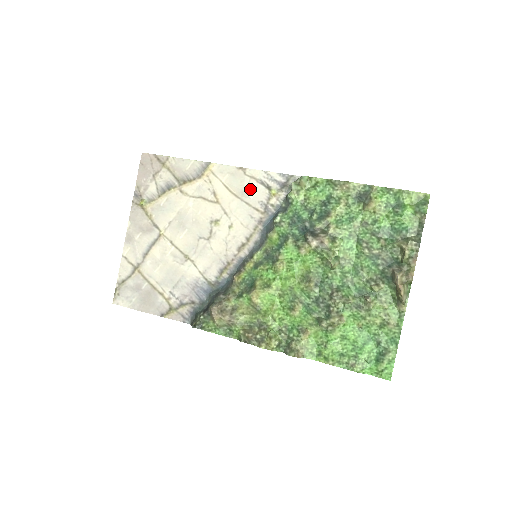
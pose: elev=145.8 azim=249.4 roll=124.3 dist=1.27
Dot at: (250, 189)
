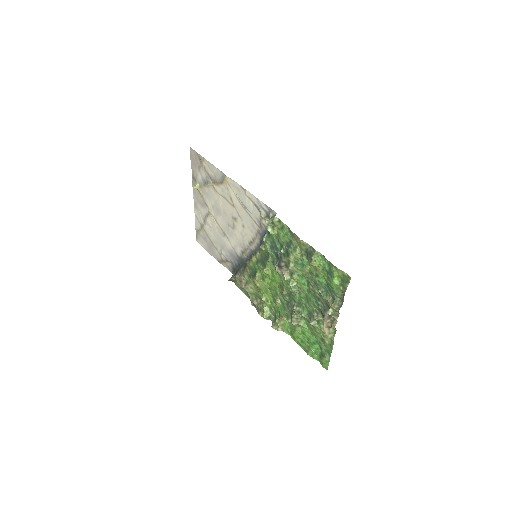
Dot at: (249, 207)
